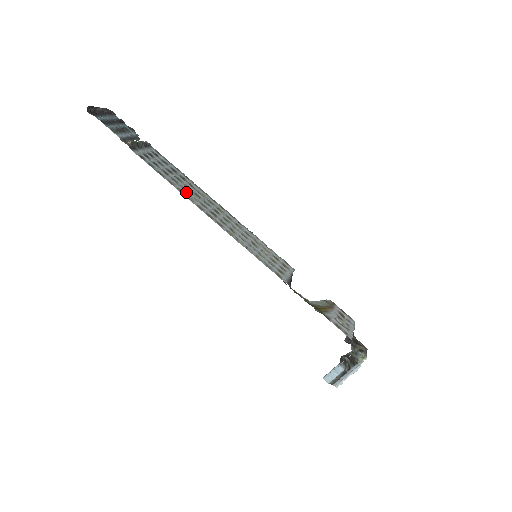
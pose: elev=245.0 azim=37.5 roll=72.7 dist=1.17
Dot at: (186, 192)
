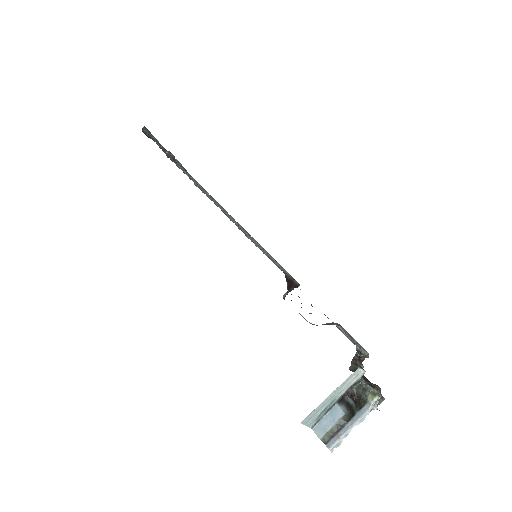
Dot at: occluded
